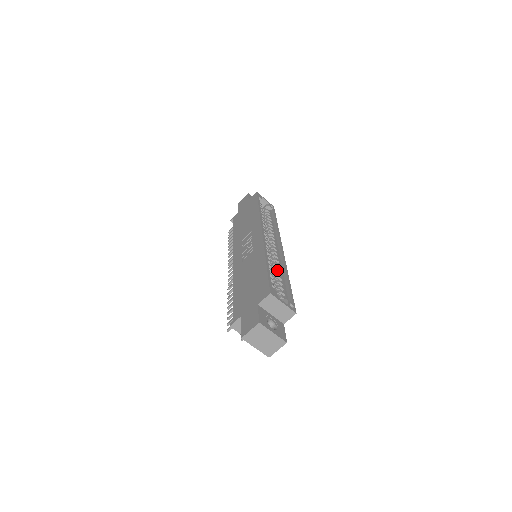
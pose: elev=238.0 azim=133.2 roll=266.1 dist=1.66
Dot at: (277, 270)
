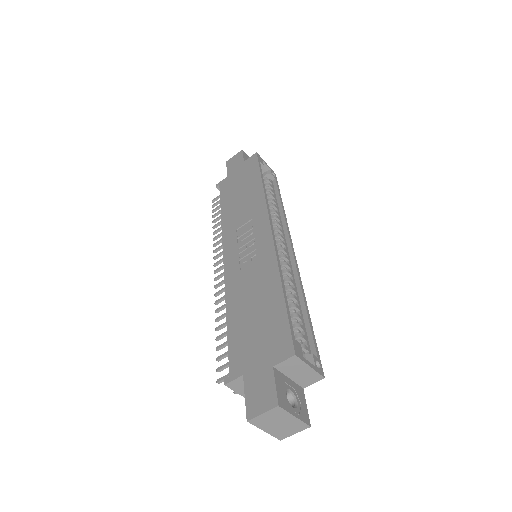
Dot at: (291, 292)
